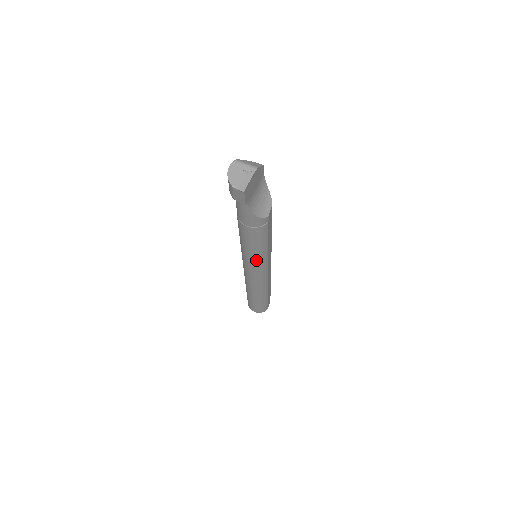
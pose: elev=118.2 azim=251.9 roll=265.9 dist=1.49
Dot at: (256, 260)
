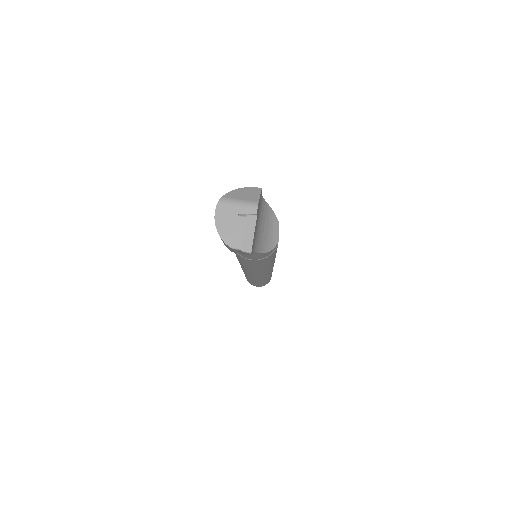
Dot at: (262, 270)
